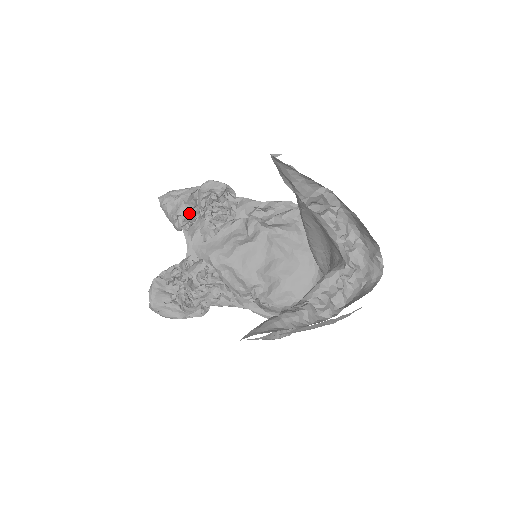
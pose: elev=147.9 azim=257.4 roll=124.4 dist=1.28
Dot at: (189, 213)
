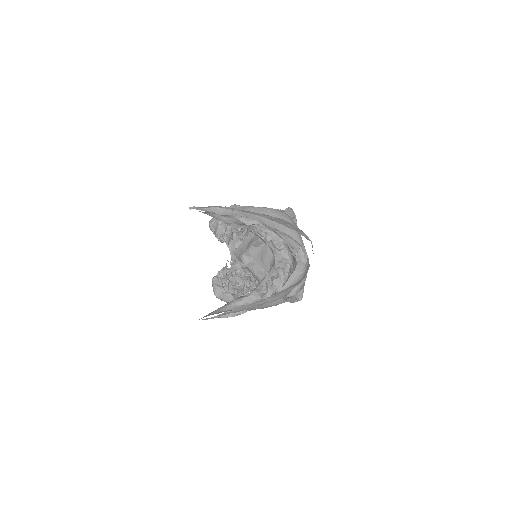
Dot at: (222, 231)
